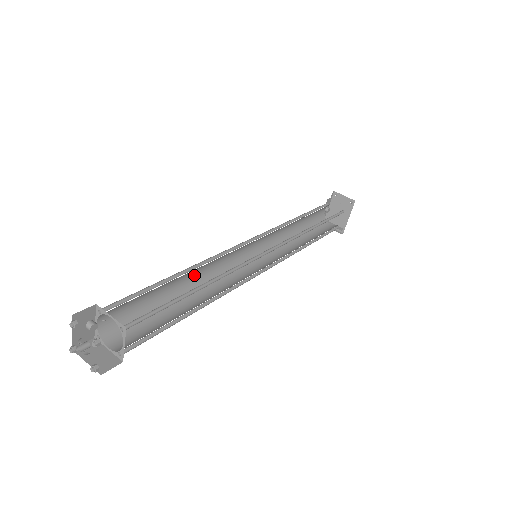
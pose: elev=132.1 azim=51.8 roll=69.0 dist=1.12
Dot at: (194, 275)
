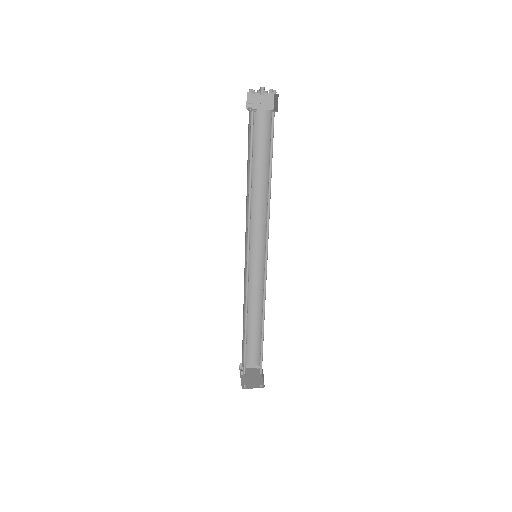
Dot at: (246, 199)
